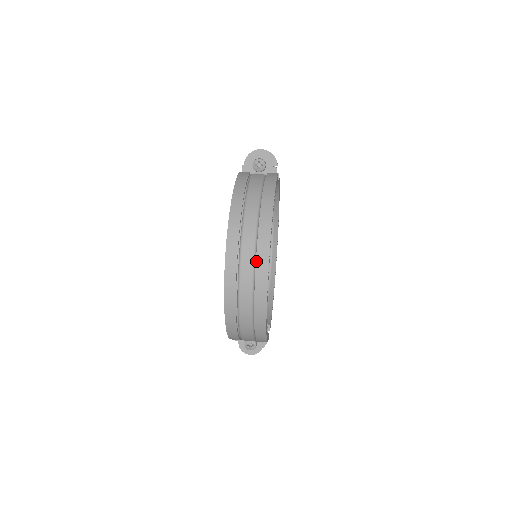
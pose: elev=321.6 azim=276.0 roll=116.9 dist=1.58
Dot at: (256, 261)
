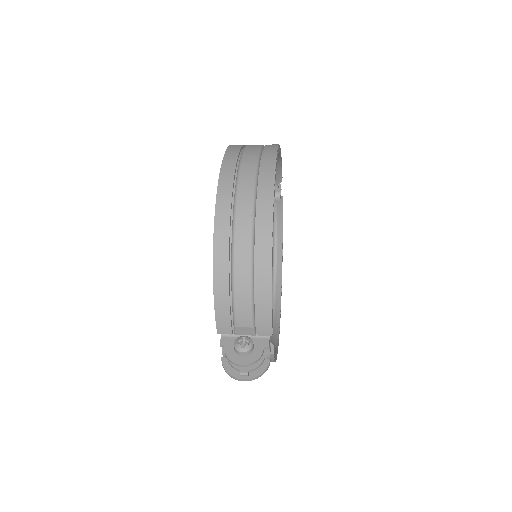
Dot at: occluded
